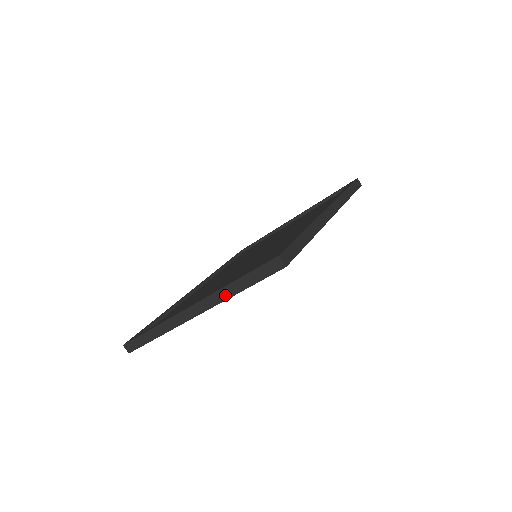
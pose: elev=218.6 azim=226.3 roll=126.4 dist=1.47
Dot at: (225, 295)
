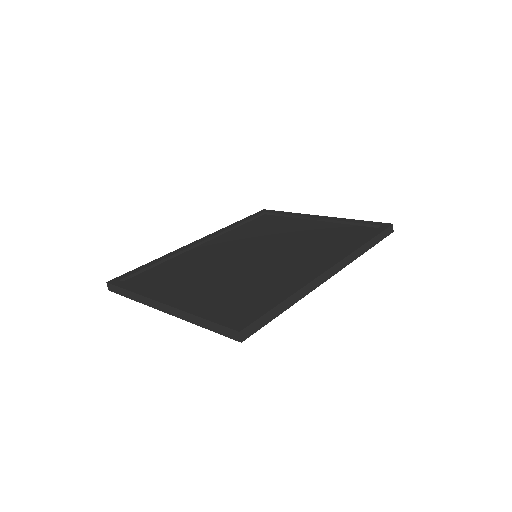
Dot at: (190, 319)
